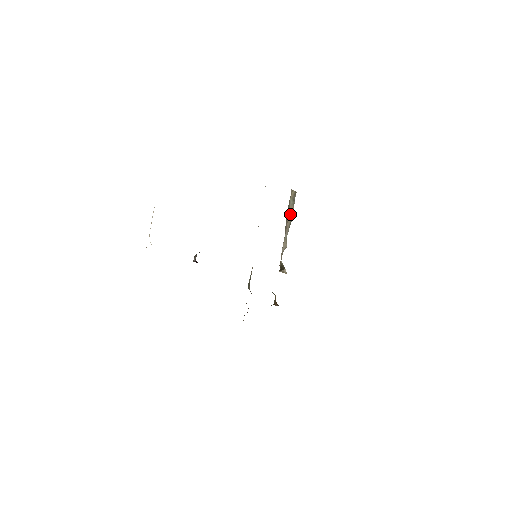
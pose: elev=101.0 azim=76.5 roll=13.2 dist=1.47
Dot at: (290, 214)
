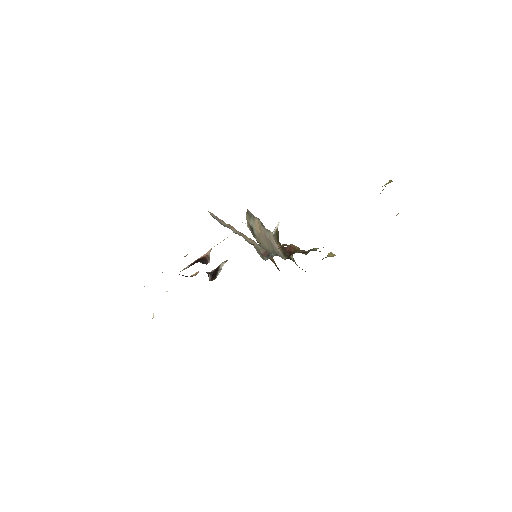
Dot at: (259, 228)
